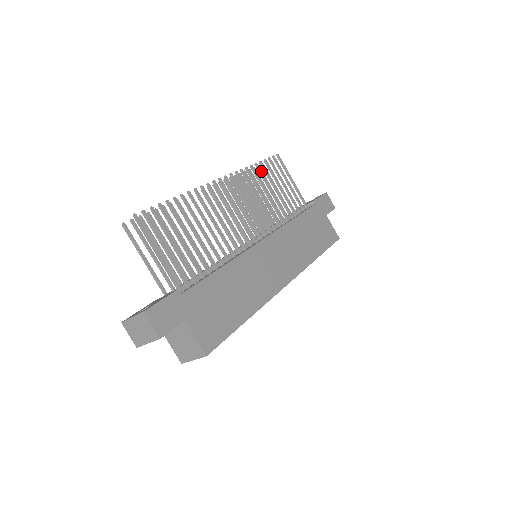
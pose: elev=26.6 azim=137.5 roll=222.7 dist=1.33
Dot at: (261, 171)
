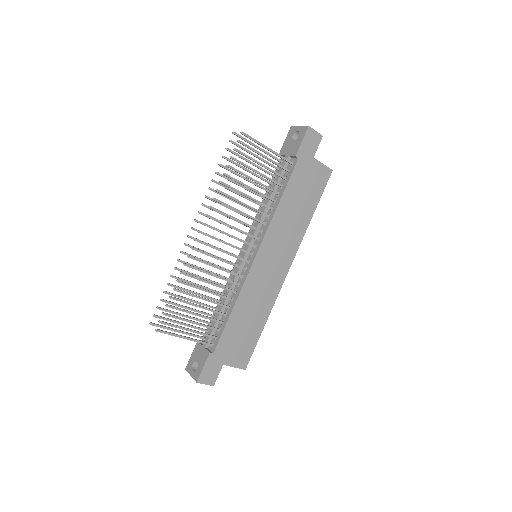
Dot at: (232, 177)
